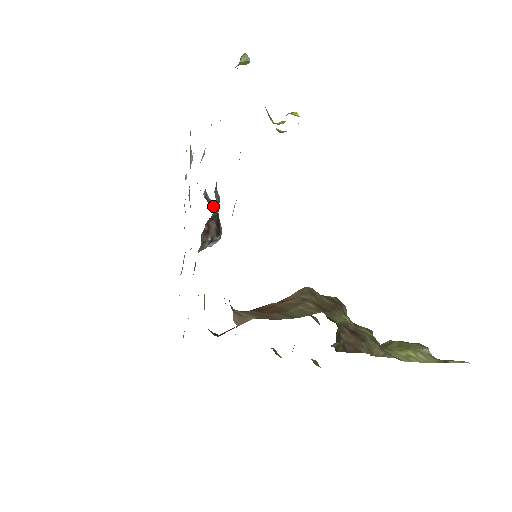
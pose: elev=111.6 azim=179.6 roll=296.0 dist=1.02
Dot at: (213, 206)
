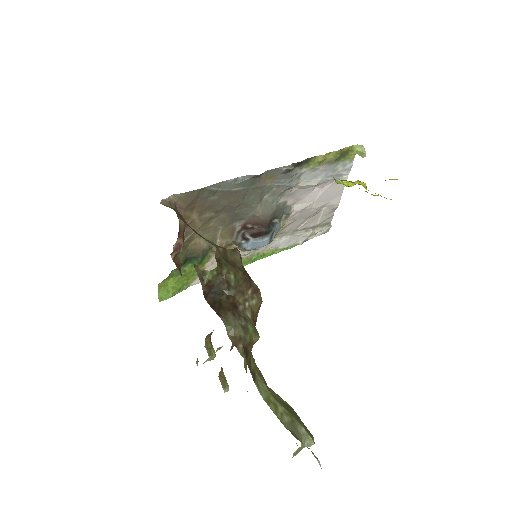
Dot at: (271, 226)
